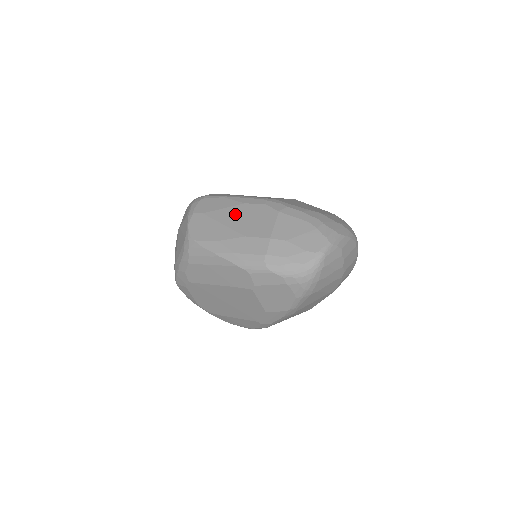
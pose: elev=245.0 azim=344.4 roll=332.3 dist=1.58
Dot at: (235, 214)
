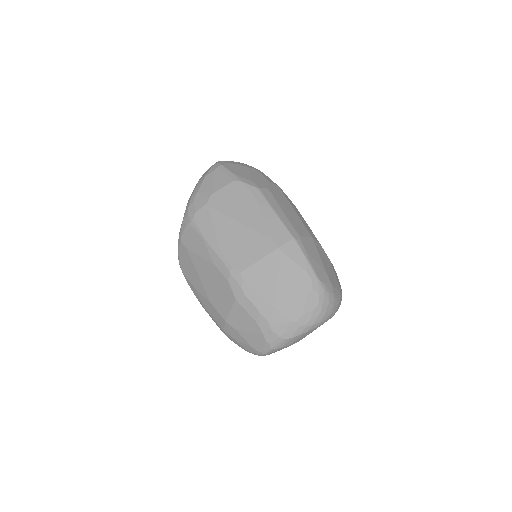
Dot at: (207, 272)
